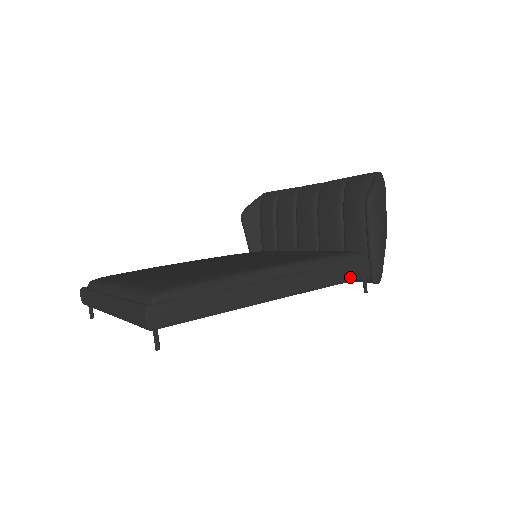
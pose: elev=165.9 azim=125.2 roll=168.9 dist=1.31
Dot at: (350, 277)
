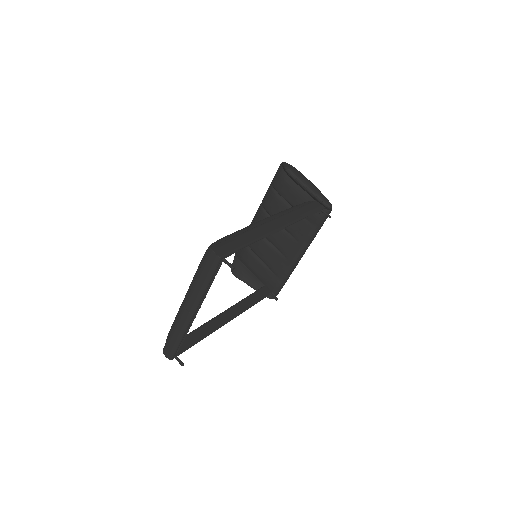
Dot at: (313, 210)
